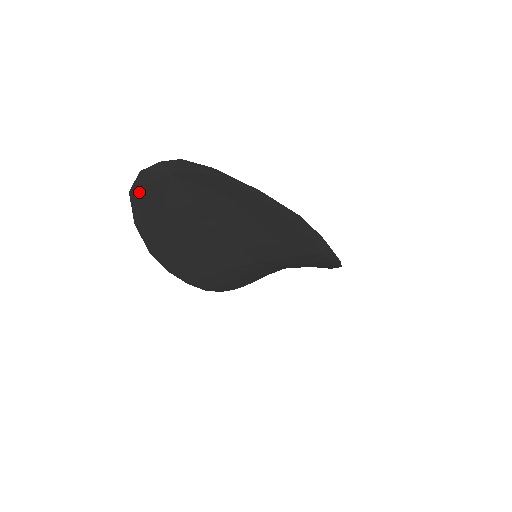
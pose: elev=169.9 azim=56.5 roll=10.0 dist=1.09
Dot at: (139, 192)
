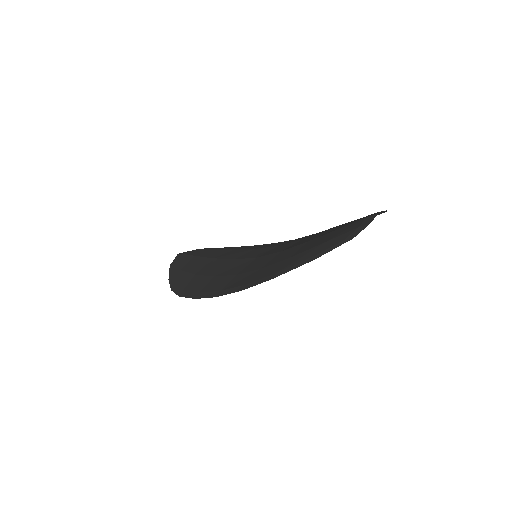
Dot at: (352, 237)
